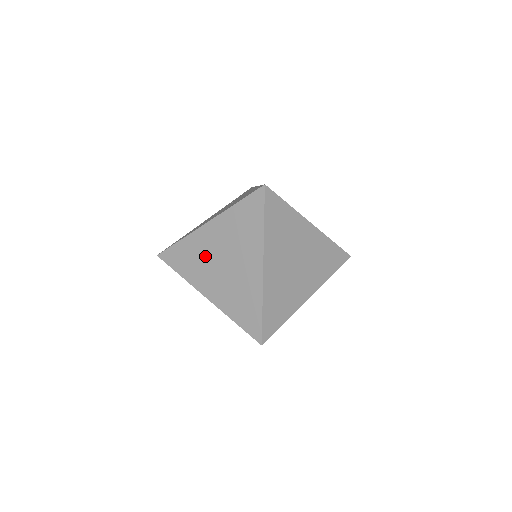
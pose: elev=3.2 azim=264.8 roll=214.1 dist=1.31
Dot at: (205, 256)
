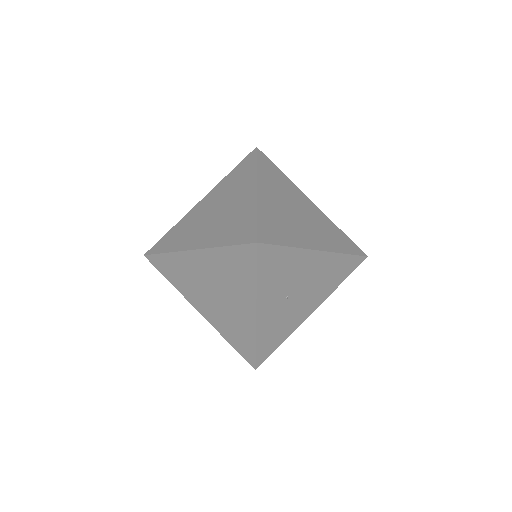
Dot at: (196, 221)
